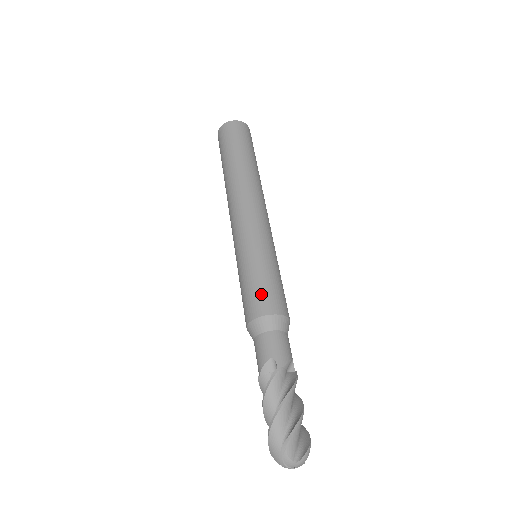
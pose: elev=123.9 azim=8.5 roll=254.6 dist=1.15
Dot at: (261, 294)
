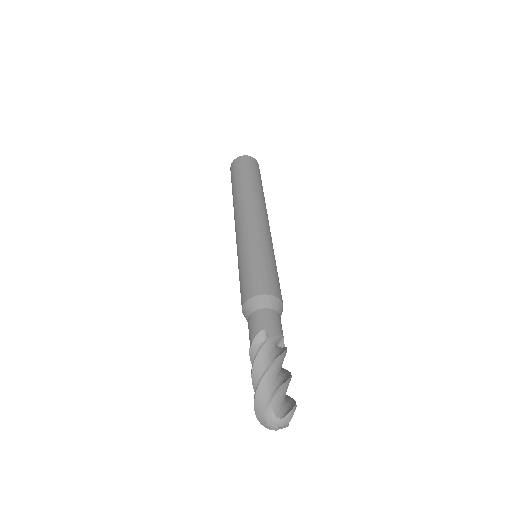
Dot at: (258, 278)
